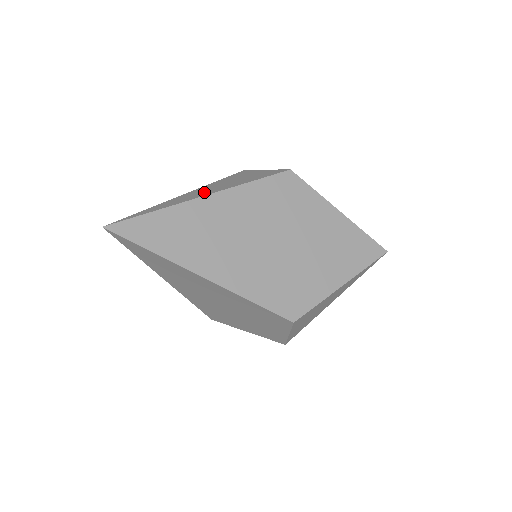
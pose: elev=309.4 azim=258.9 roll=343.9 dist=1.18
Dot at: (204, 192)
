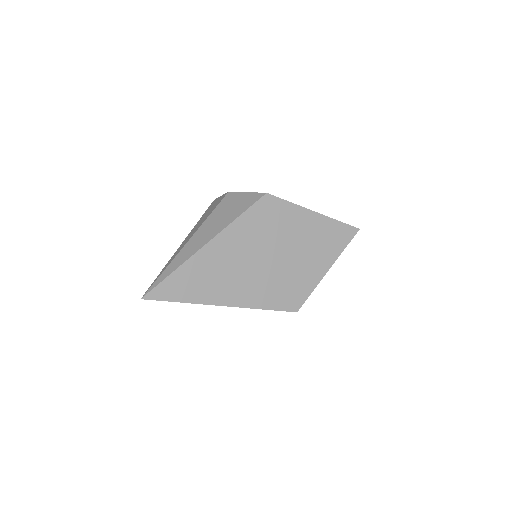
Dot at: (204, 238)
